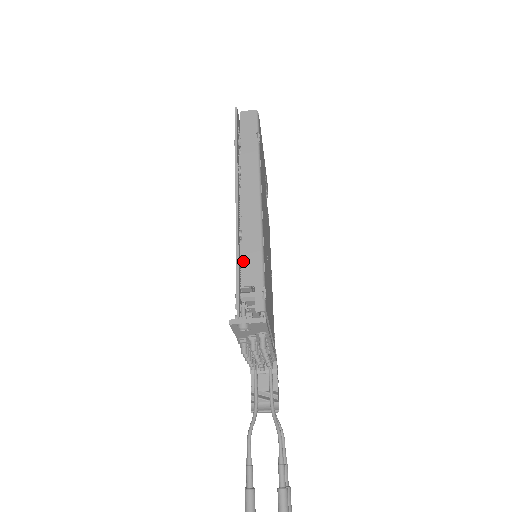
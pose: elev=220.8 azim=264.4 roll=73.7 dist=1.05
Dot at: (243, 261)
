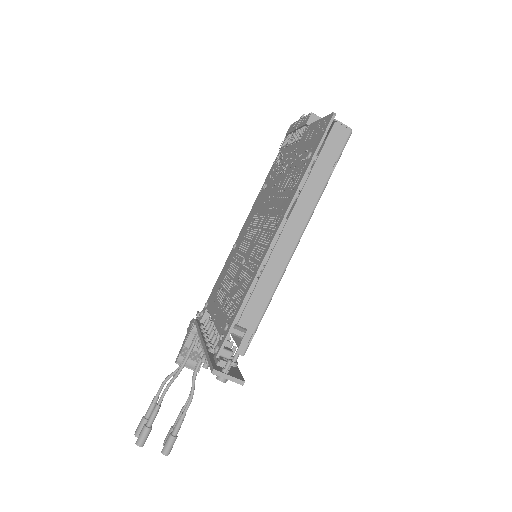
Dot at: (250, 300)
